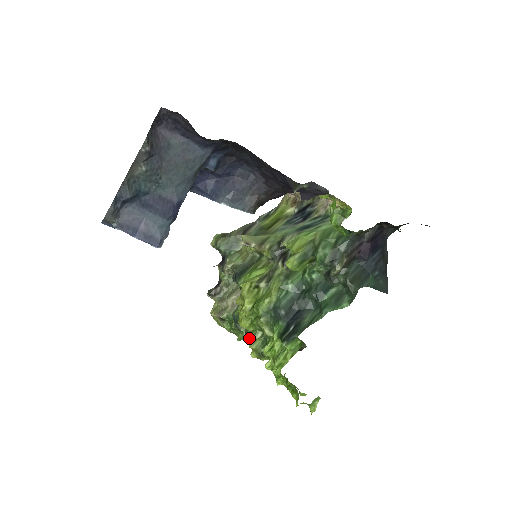
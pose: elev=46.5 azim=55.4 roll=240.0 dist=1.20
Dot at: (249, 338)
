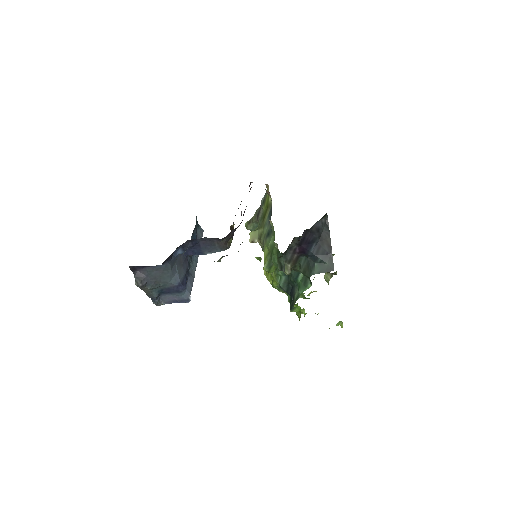
Dot at: occluded
